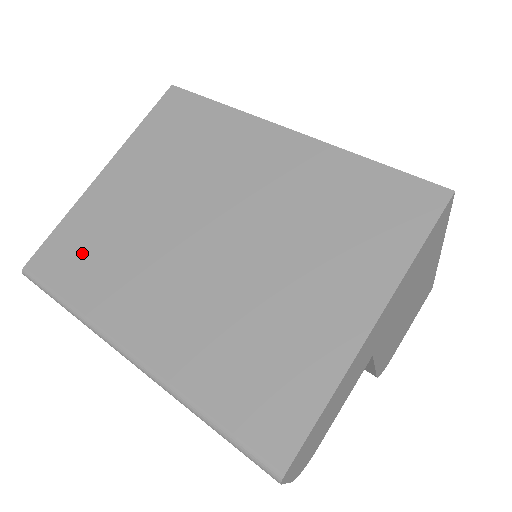
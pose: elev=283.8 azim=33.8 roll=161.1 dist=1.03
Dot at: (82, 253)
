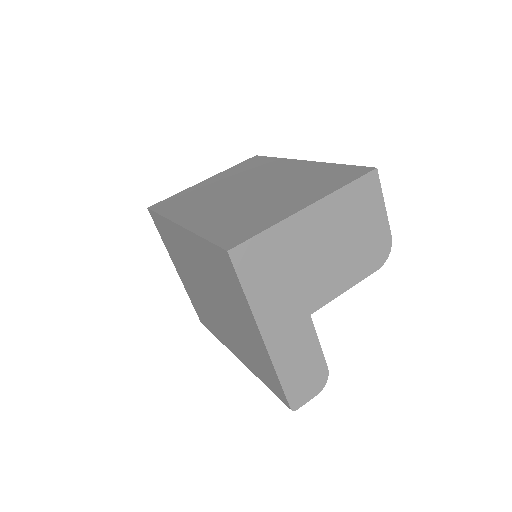
Dot at: (202, 314)
